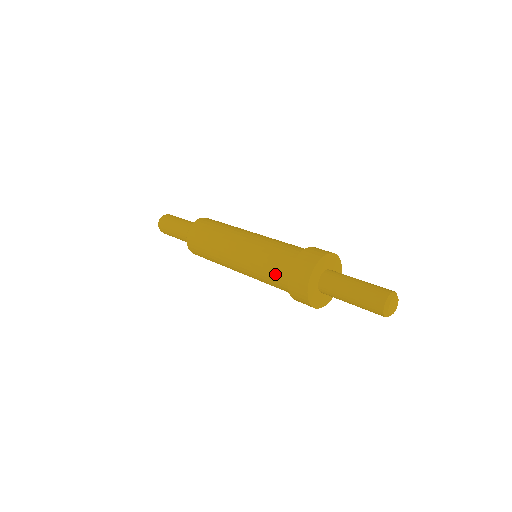
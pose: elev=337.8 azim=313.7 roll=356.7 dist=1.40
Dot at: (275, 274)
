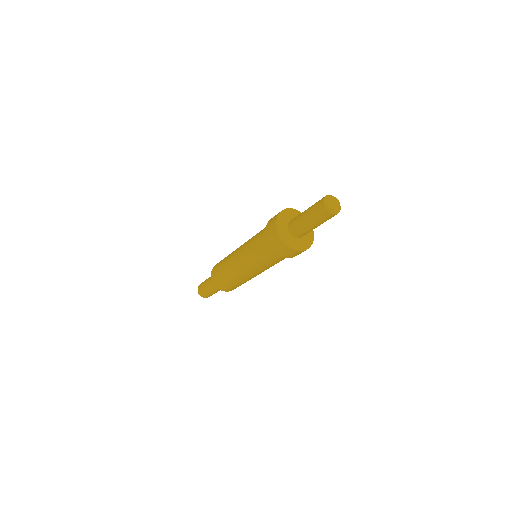
Dot at: (261, 232)
